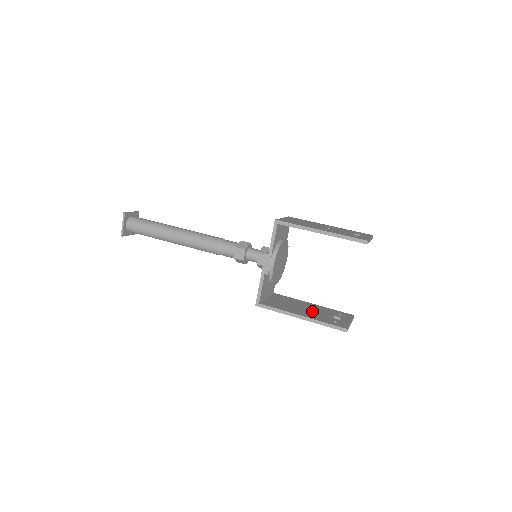
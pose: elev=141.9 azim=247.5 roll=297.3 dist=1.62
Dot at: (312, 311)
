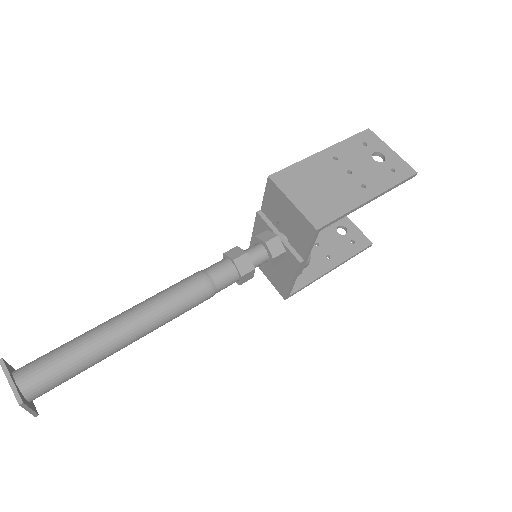
Dot at: (320, 245)
